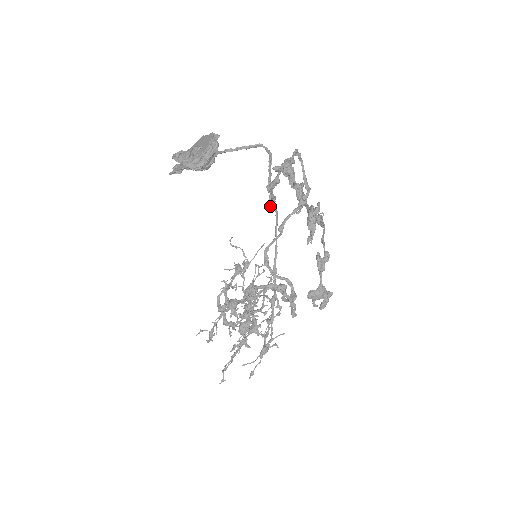
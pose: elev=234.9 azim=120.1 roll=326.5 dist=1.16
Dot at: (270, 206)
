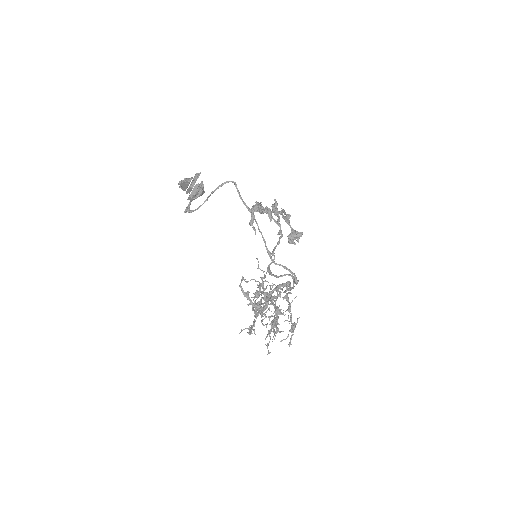
Dot at: (255, 233)
